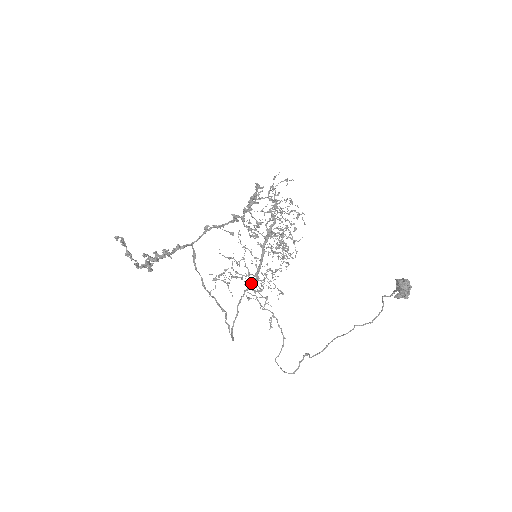
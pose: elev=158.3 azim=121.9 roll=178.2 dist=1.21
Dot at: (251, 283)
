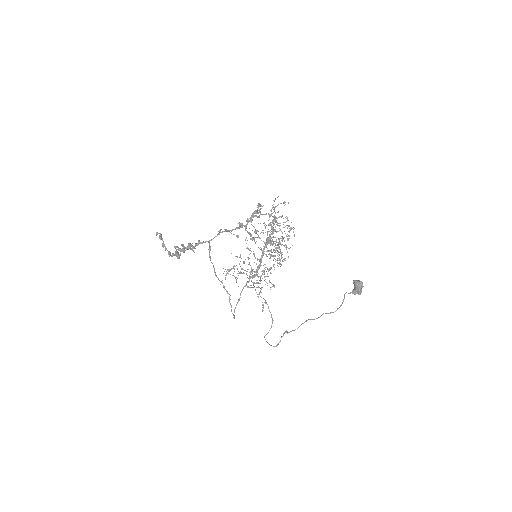
Dot at: (252, 277)
